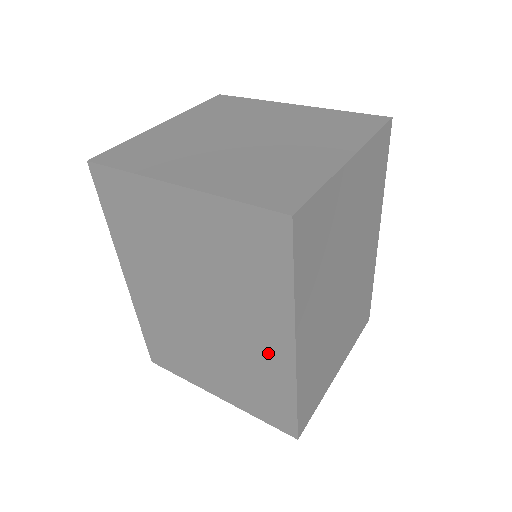
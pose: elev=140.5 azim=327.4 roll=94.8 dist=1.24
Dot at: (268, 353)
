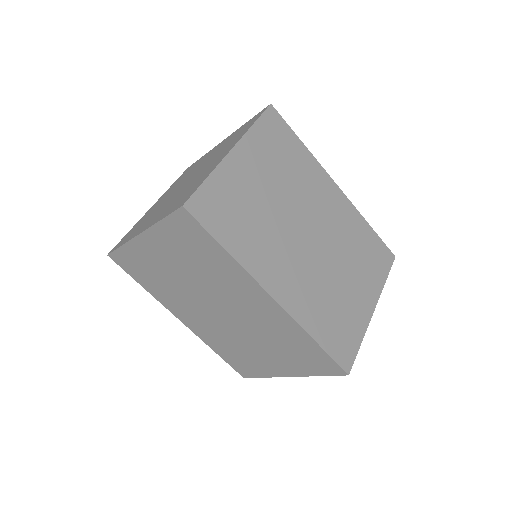
Dot at: (267, 313)
